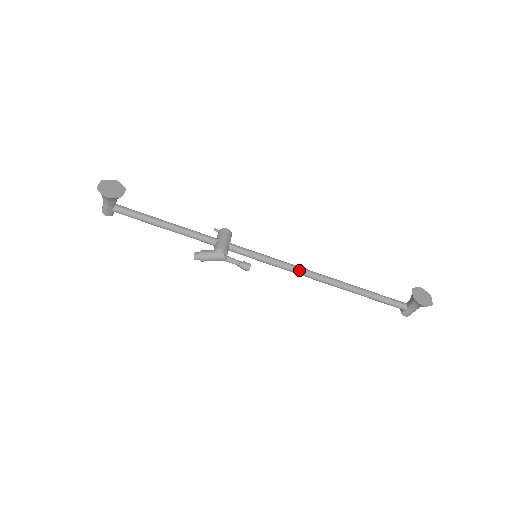
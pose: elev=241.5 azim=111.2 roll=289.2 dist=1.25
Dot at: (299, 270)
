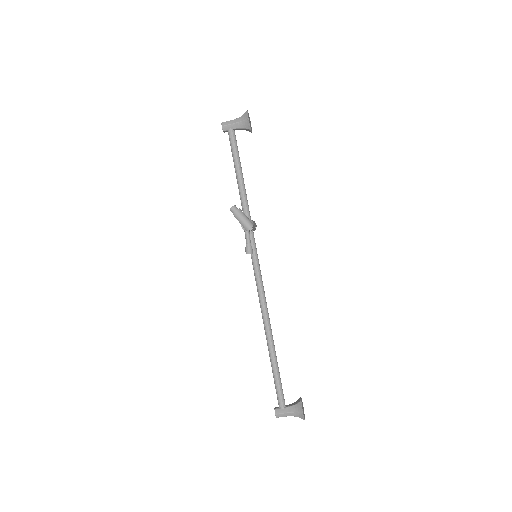
Dot at: (265, 297)
